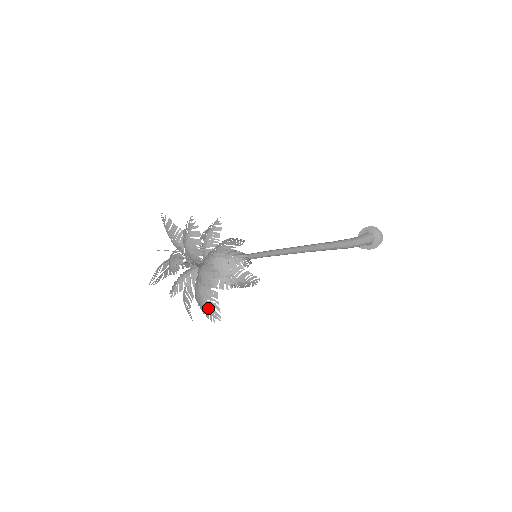
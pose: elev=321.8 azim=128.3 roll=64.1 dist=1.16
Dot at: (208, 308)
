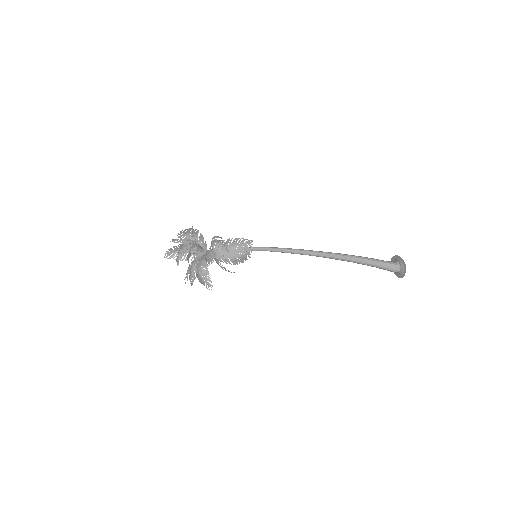
Dot at: occluded
